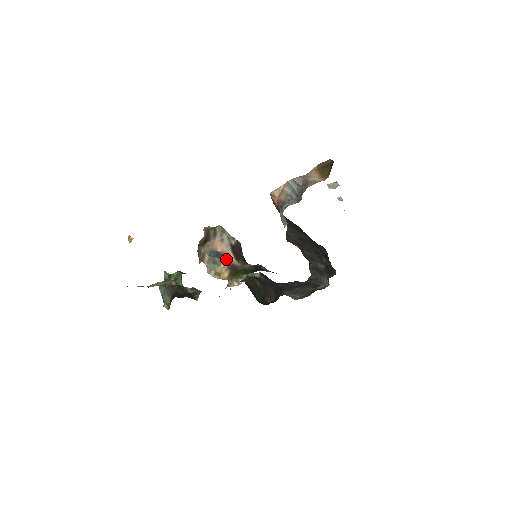
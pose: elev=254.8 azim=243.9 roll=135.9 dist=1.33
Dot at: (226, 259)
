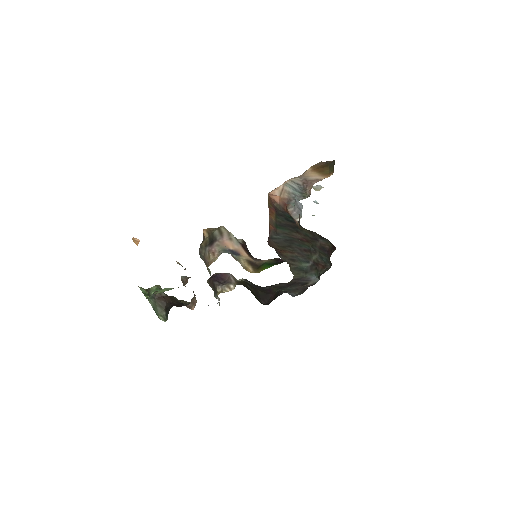
Dot at: (242, 256)
